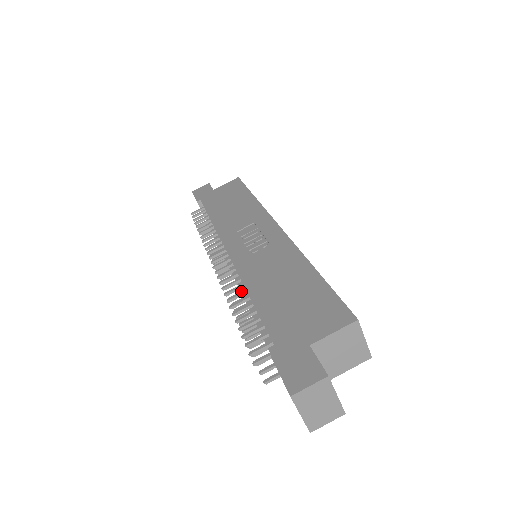
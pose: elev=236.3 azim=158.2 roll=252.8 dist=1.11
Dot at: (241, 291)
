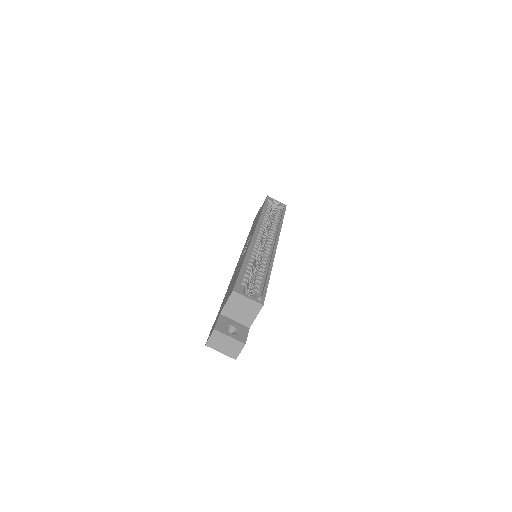
Dot at: occluded
